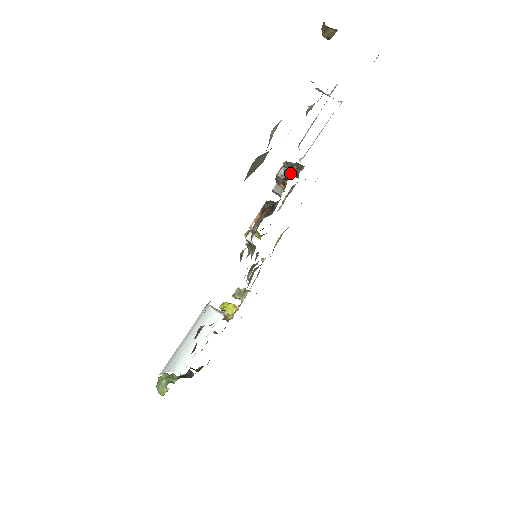
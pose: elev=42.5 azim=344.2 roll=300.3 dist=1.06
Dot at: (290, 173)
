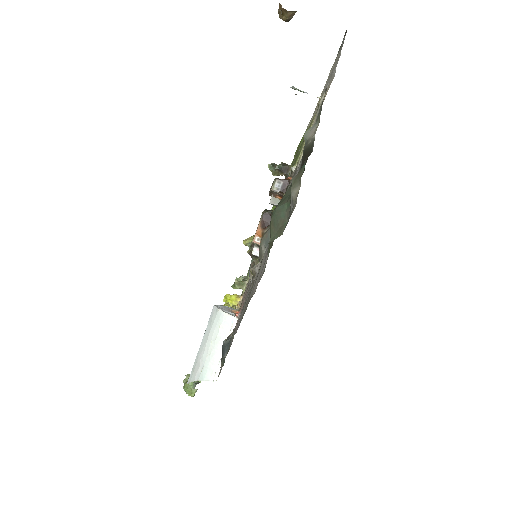
Dot at: (285, 184)
